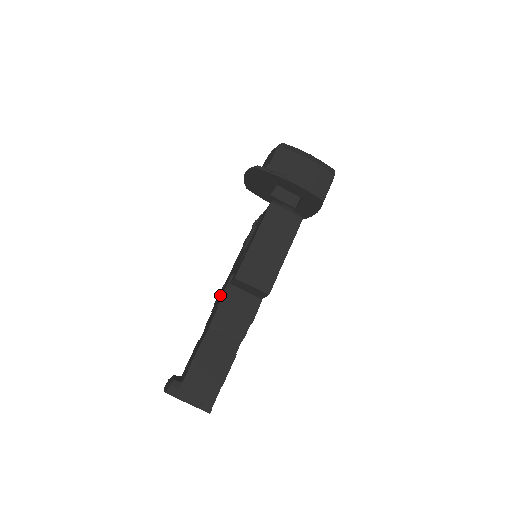
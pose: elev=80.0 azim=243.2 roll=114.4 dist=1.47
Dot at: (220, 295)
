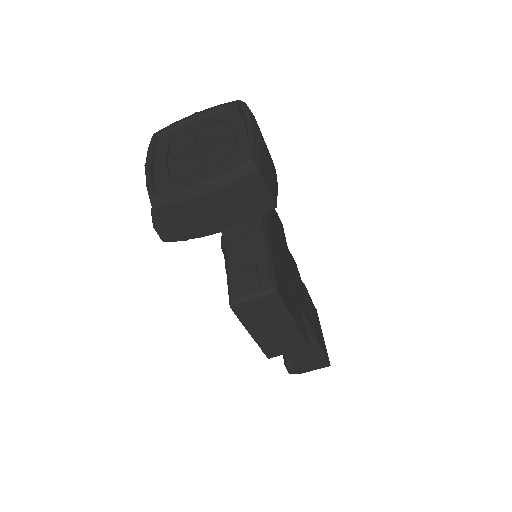
Dot at: occluded
